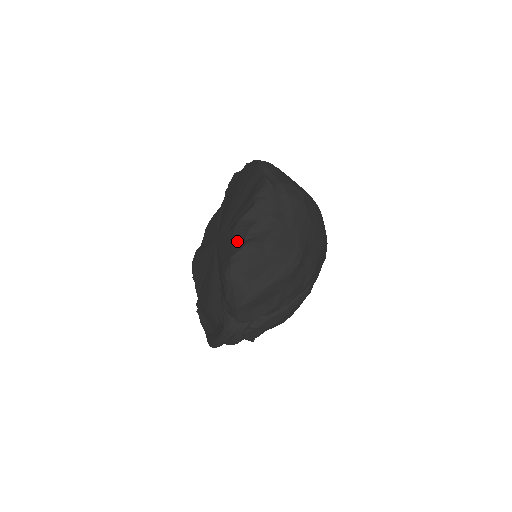
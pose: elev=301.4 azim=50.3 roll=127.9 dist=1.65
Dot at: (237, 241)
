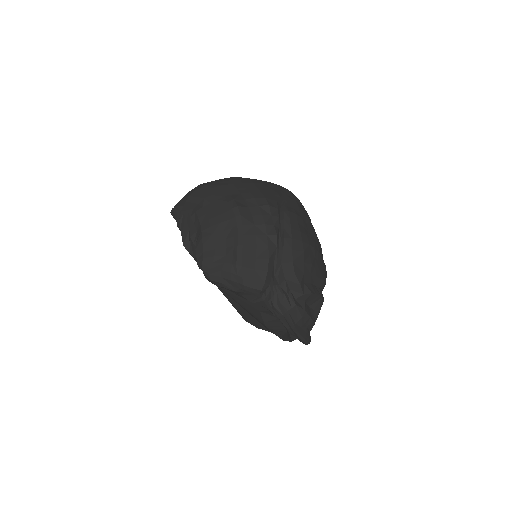
Dot at: occluded
